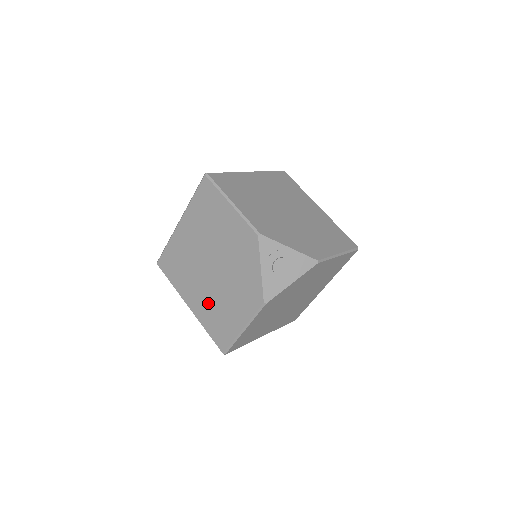
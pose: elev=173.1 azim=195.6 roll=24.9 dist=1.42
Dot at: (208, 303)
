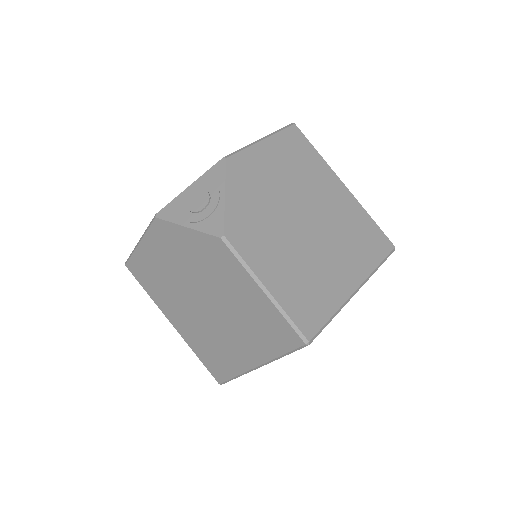
Dot at: (243, 332)
